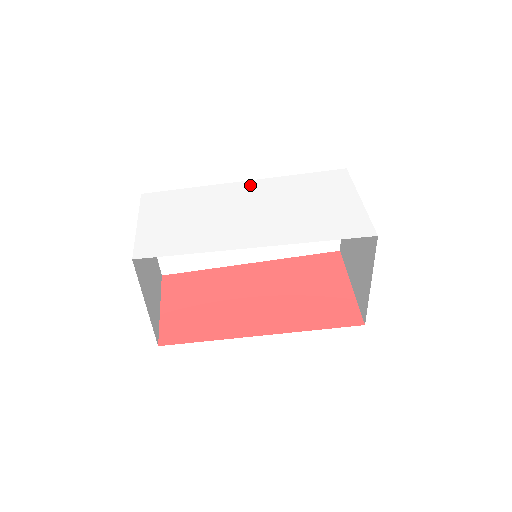
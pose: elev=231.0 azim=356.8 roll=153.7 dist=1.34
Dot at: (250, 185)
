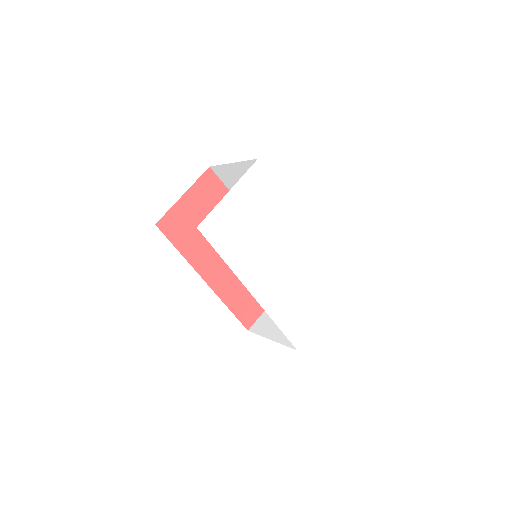
Dot at: (306, 234)
